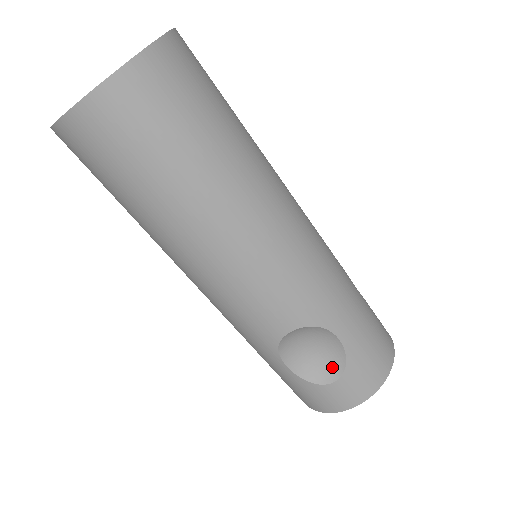
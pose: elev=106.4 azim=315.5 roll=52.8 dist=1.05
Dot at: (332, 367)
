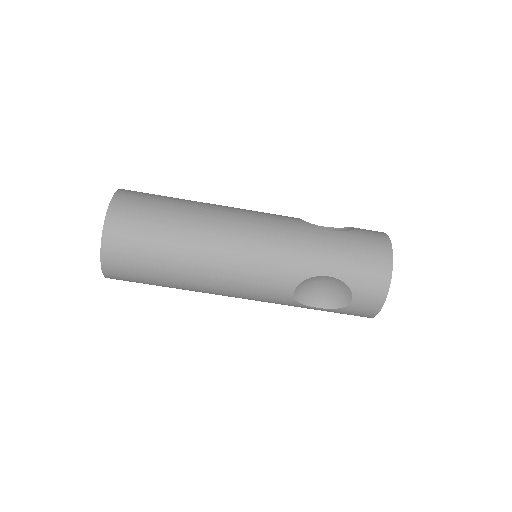
Dot at: (344, 292)
